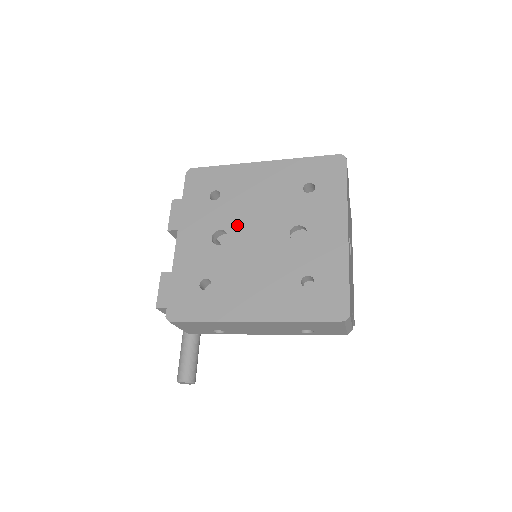
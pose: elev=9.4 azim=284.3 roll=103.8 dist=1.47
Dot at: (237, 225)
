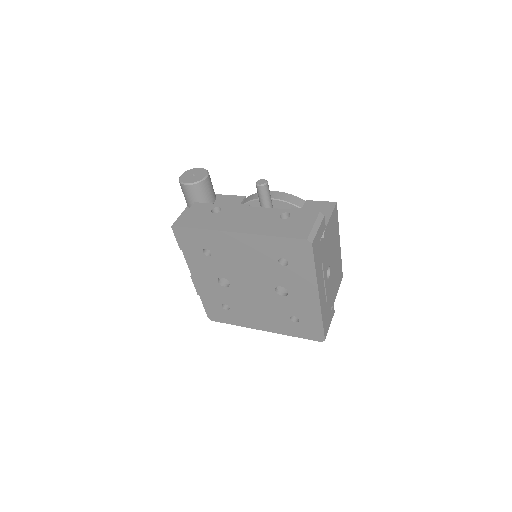
Dot at: (233, 277)
